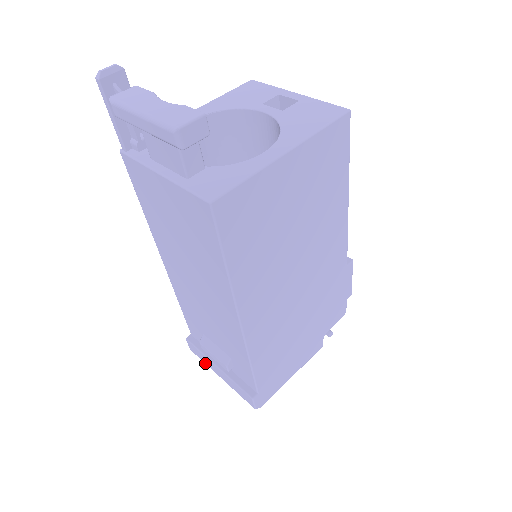
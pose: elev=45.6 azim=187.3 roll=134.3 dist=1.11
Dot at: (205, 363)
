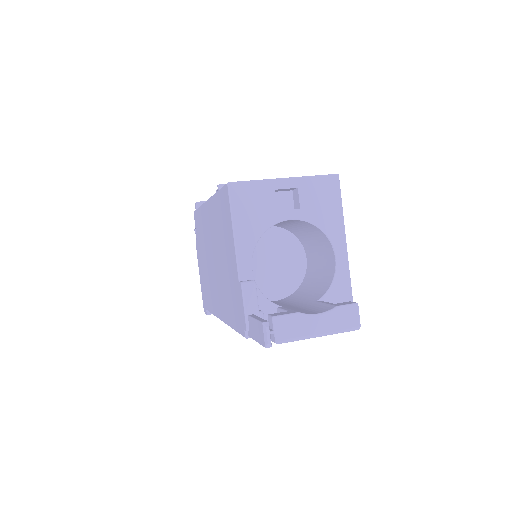
Dot at: occluded
